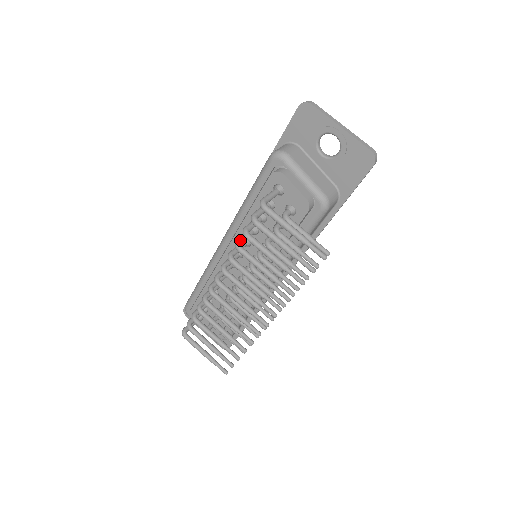
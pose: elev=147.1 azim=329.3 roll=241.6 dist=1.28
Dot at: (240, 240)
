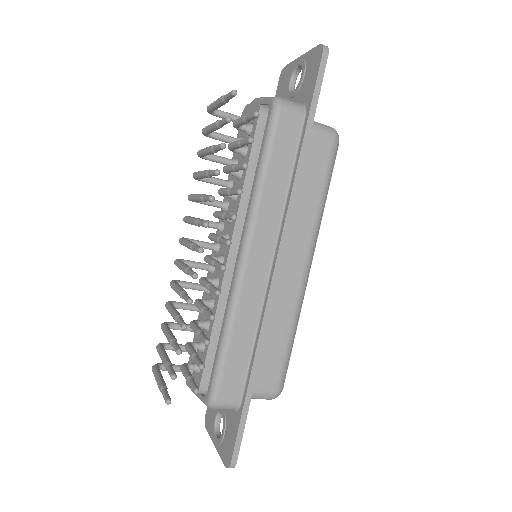
Dot at: occluded
